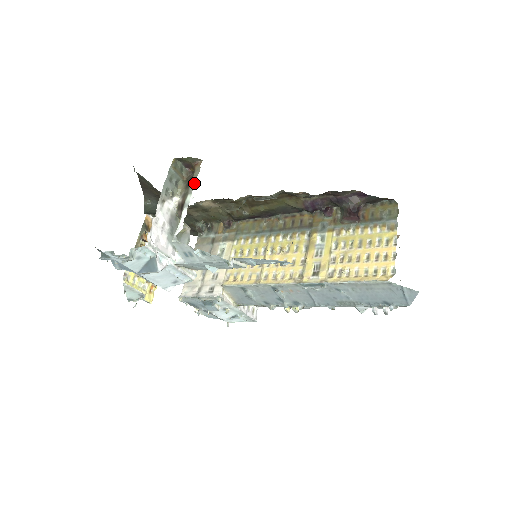
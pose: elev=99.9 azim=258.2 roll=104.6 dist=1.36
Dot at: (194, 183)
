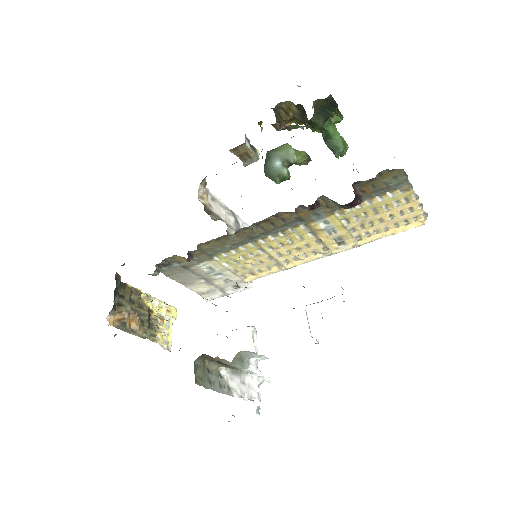
Dot at: (235, 366)
